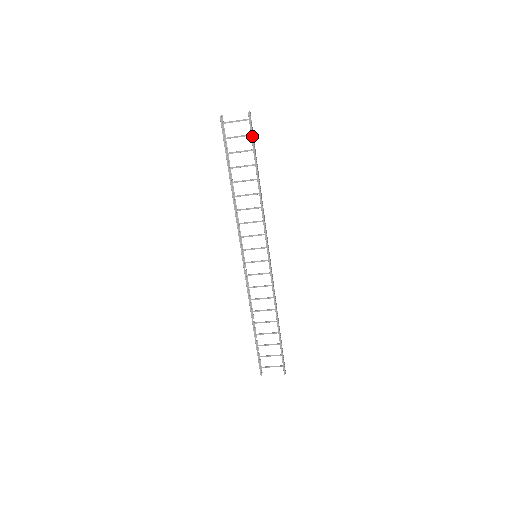
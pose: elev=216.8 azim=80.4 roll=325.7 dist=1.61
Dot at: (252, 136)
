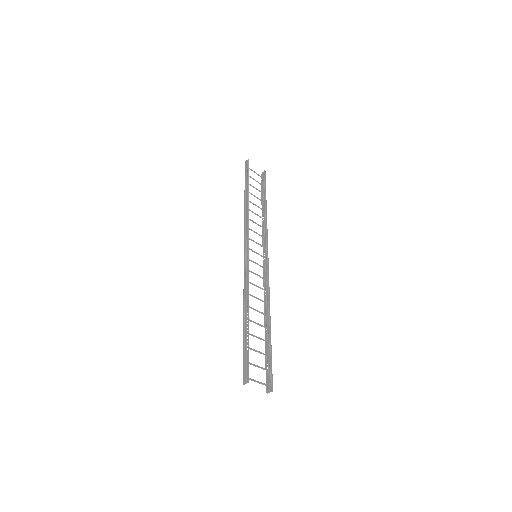
Dot at: (265, 182)
